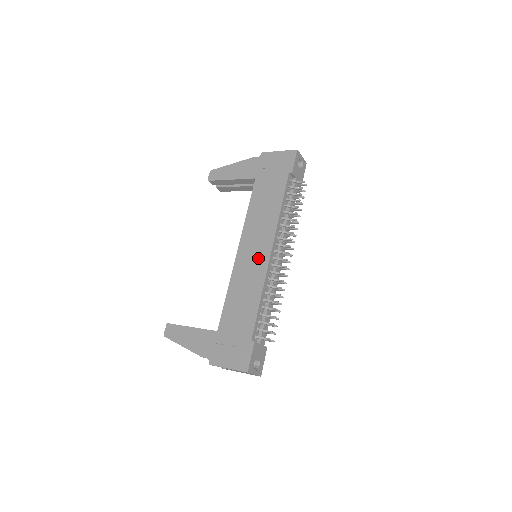
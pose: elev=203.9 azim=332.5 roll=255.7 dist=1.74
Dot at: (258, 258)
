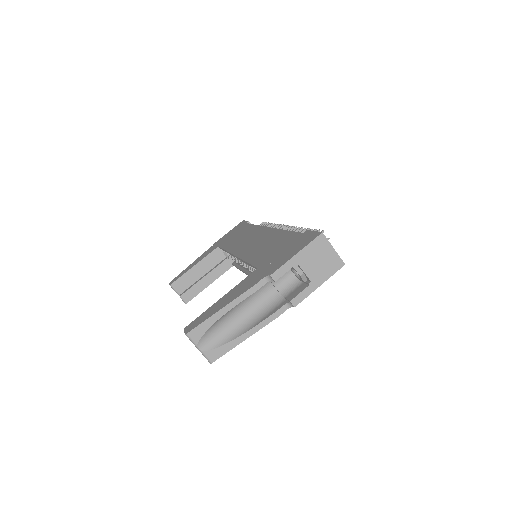
Dot at: (259, 236)
